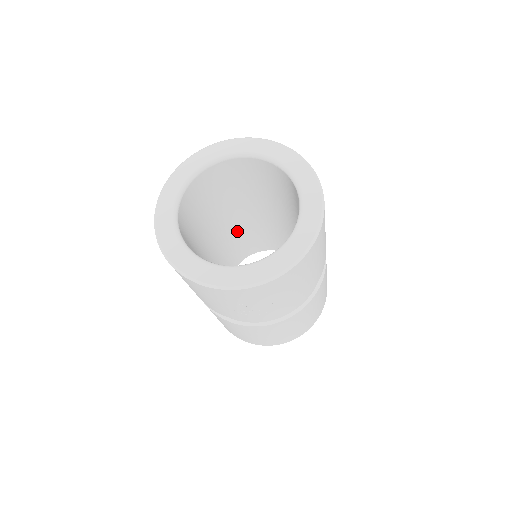
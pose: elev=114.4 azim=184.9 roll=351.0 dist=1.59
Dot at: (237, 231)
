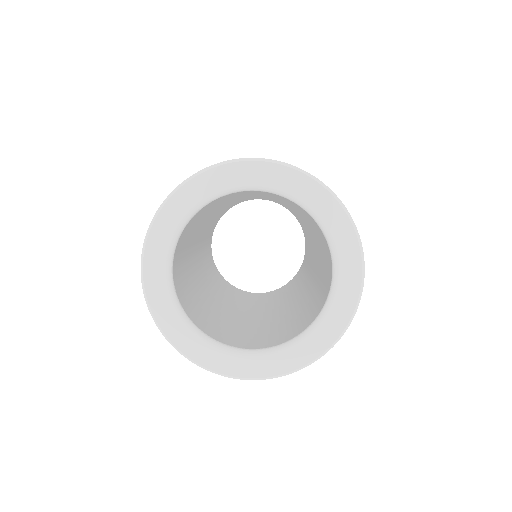
Dot at: (209, 223)
